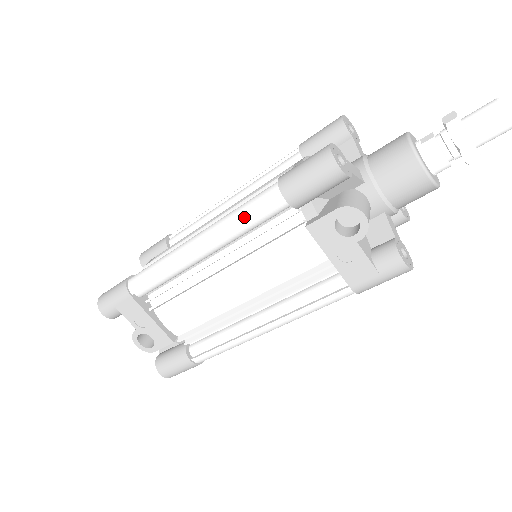
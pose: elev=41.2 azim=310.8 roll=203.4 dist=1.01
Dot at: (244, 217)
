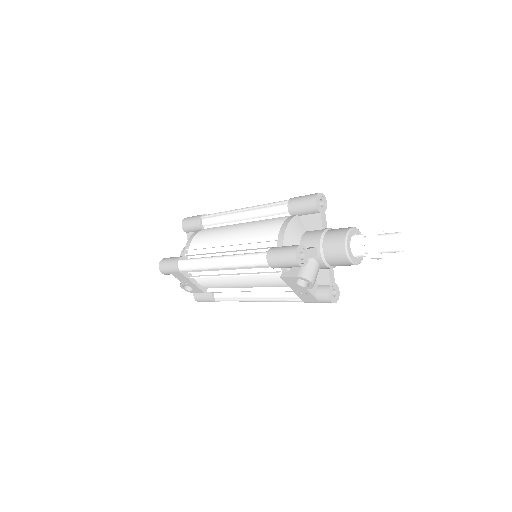
Dot at: (247, 264)
